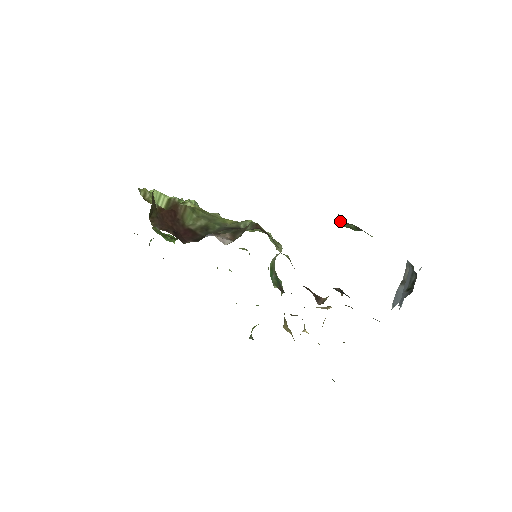
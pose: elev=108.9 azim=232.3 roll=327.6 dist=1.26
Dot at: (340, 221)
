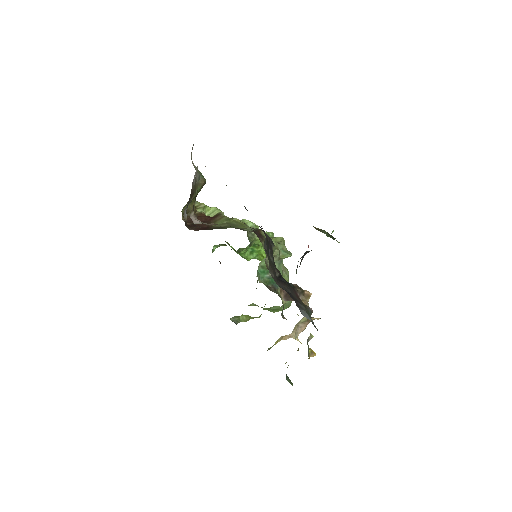
Dot at: occluded
